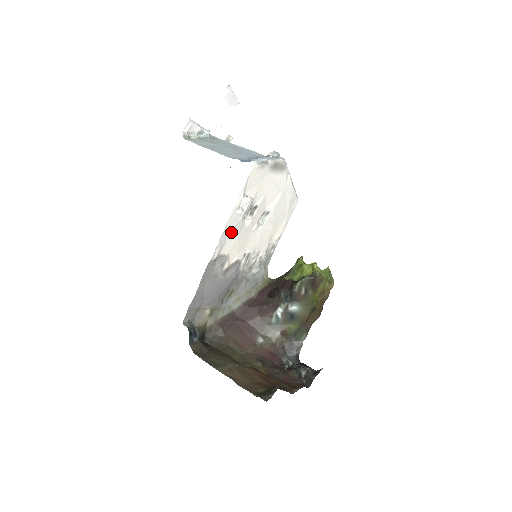
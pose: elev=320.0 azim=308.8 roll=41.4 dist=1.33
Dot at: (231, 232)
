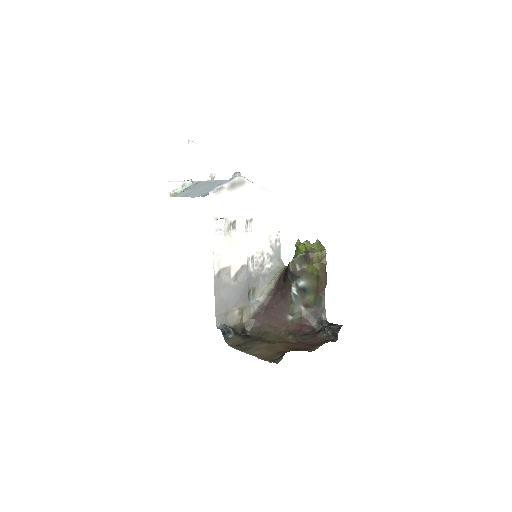
Dot at: (221, 249)
